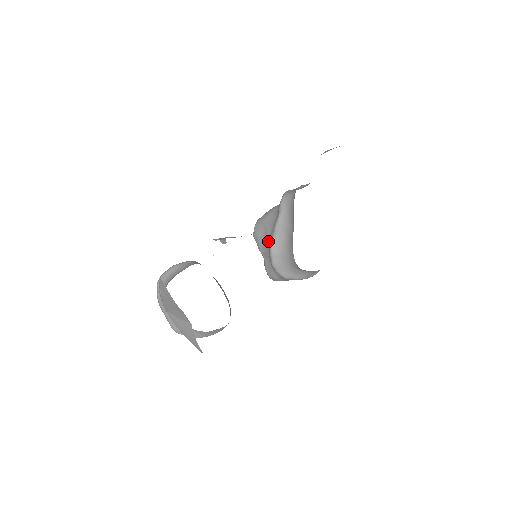
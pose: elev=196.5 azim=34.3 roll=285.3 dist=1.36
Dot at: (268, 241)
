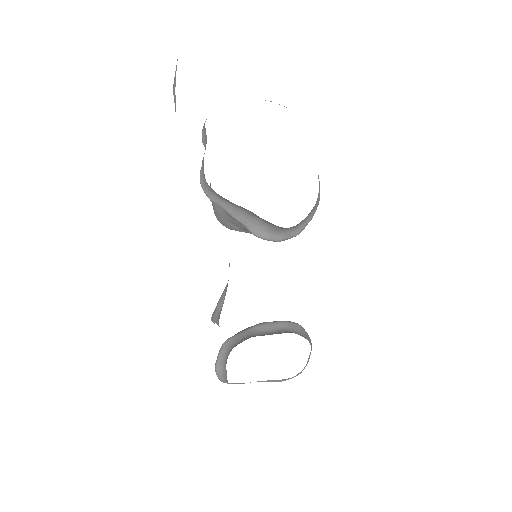
Dot at: occluded
